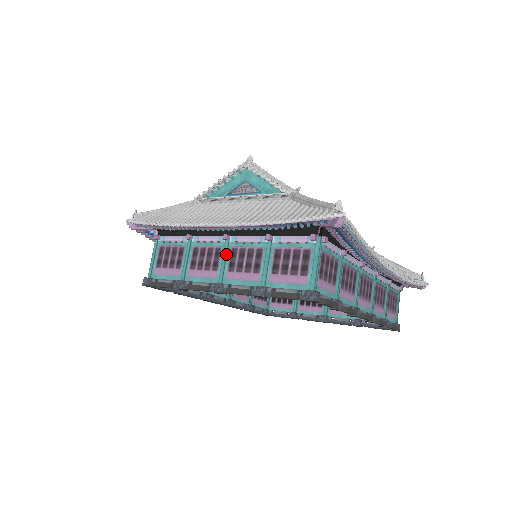
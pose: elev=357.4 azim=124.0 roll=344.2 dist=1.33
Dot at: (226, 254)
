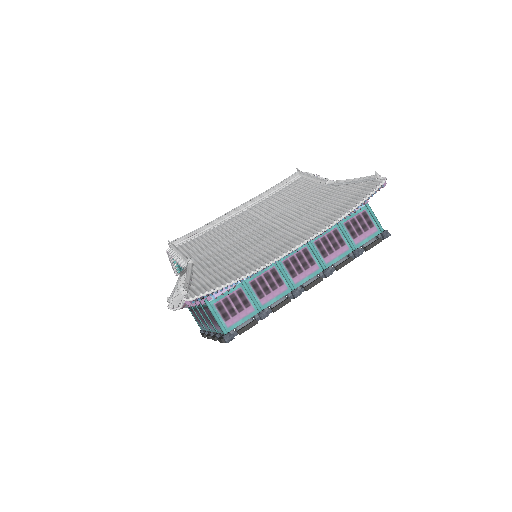
Dot at: (200, 314)
